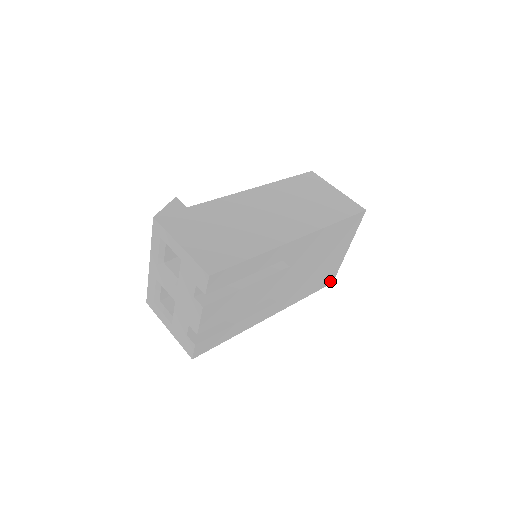
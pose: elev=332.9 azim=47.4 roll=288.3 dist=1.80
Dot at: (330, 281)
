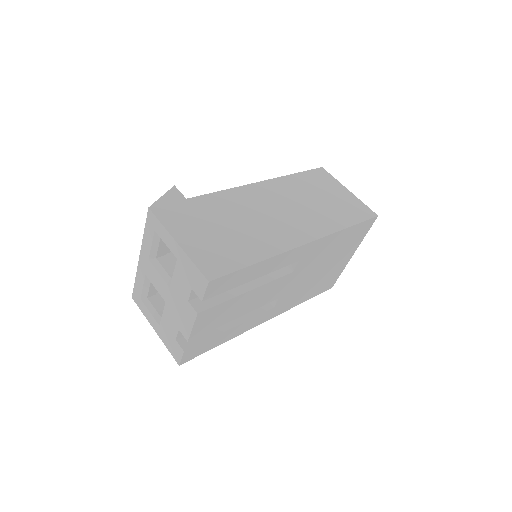
Dot at: (330, 286)
